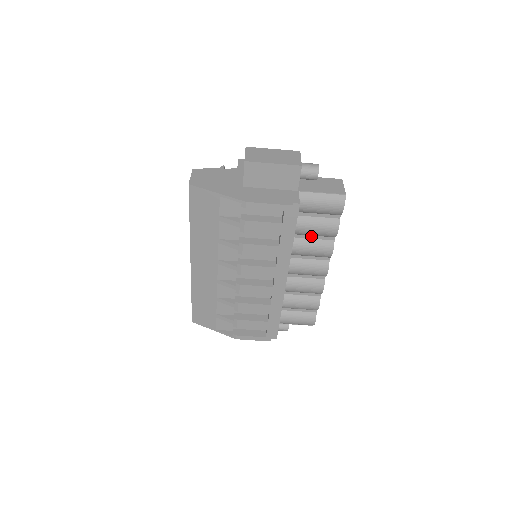
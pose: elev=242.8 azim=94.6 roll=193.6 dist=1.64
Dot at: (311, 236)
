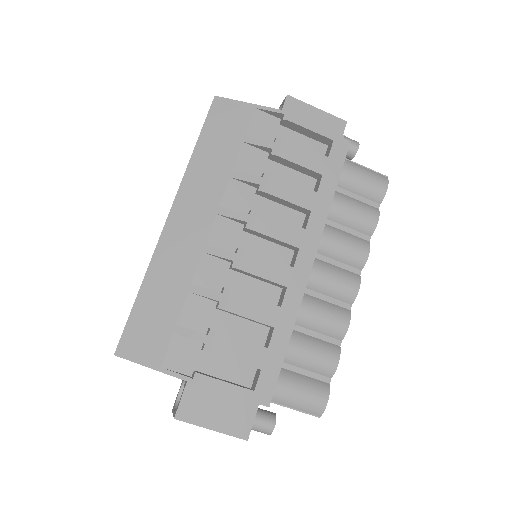
Dot at: (342, 226)
